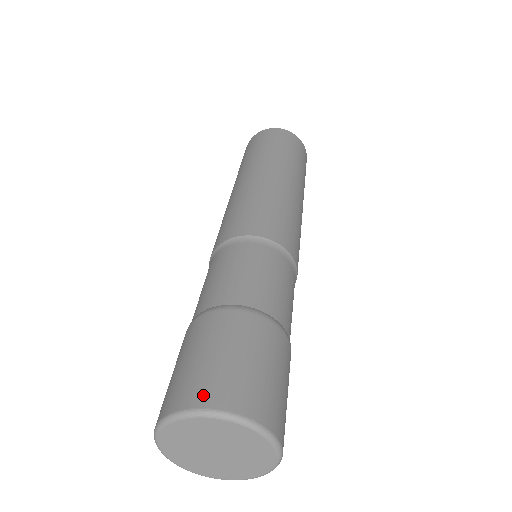
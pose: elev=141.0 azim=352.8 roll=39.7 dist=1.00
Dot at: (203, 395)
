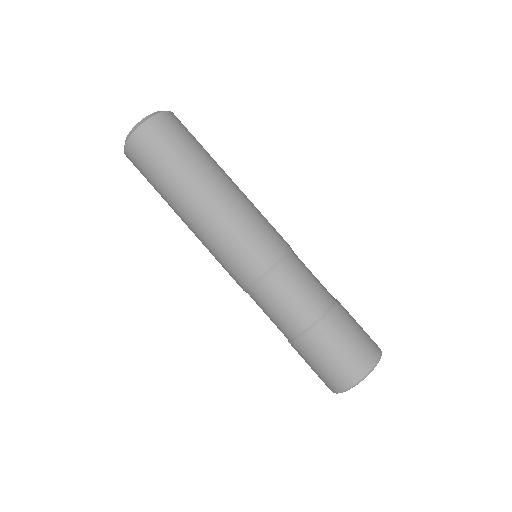
Dot at: (374, 353)
